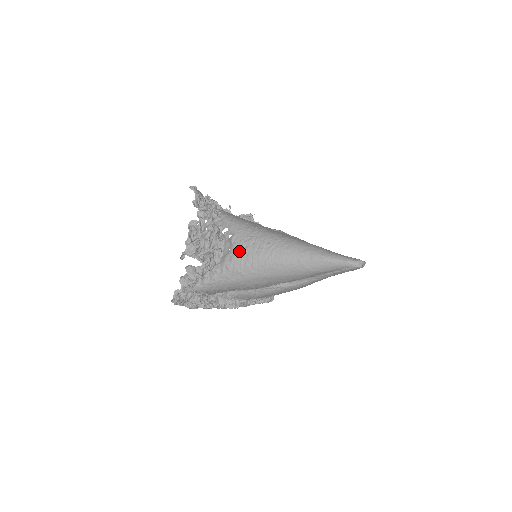
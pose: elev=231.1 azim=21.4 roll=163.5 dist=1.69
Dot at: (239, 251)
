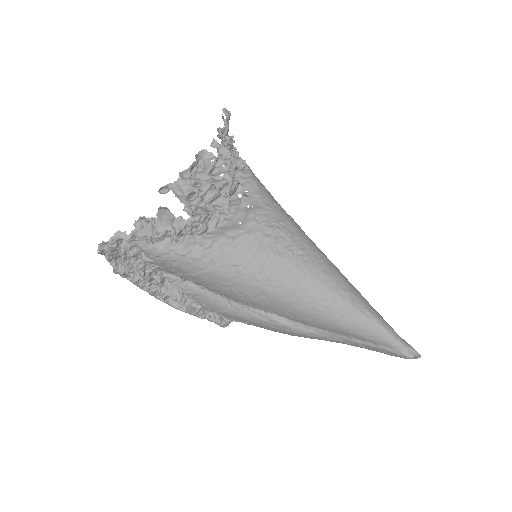
Dot at: (255, 234)
